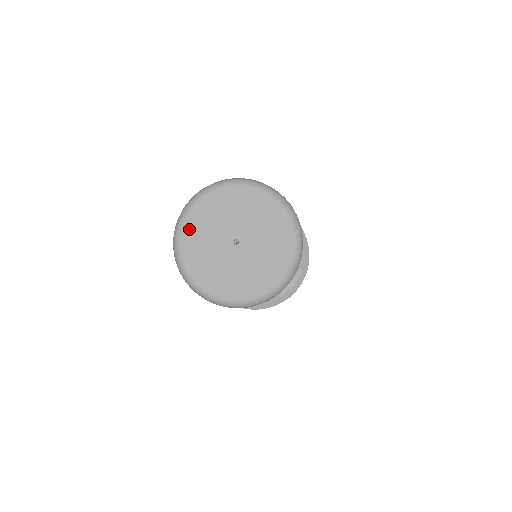
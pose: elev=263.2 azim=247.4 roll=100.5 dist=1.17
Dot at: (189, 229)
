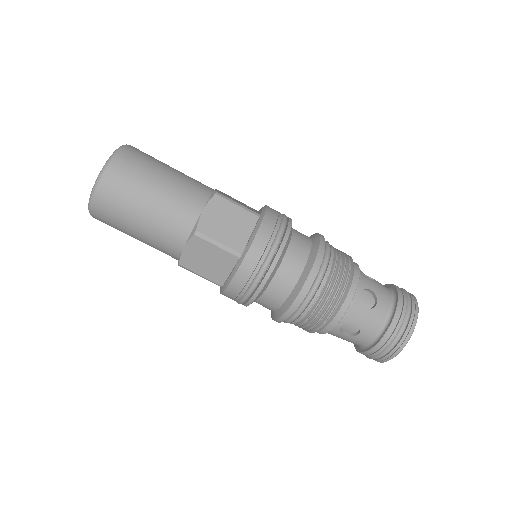
Dot at: occluded
